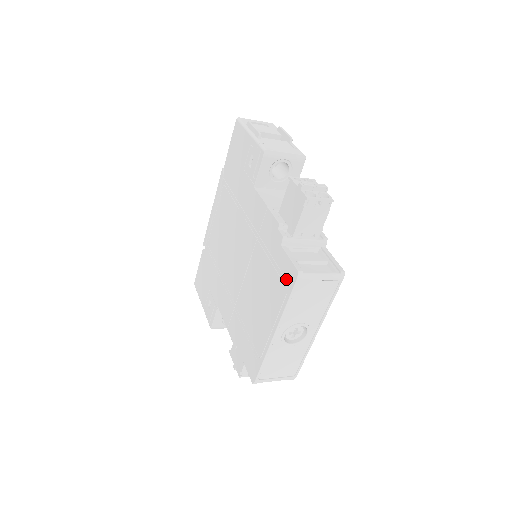
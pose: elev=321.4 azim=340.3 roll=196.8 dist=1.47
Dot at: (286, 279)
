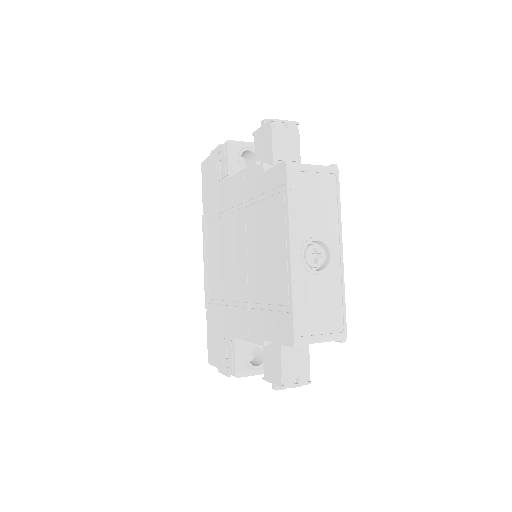
Dot at: (278, 186)
